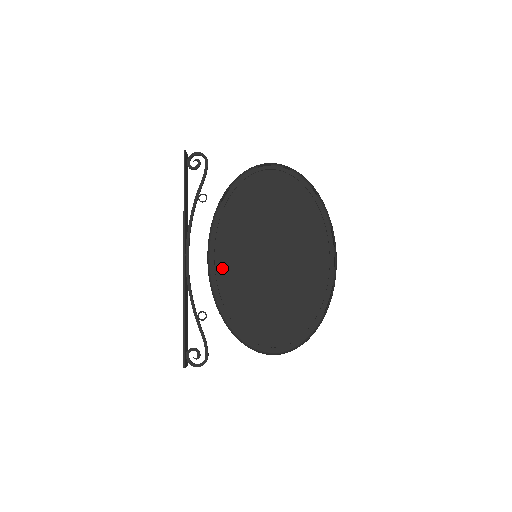
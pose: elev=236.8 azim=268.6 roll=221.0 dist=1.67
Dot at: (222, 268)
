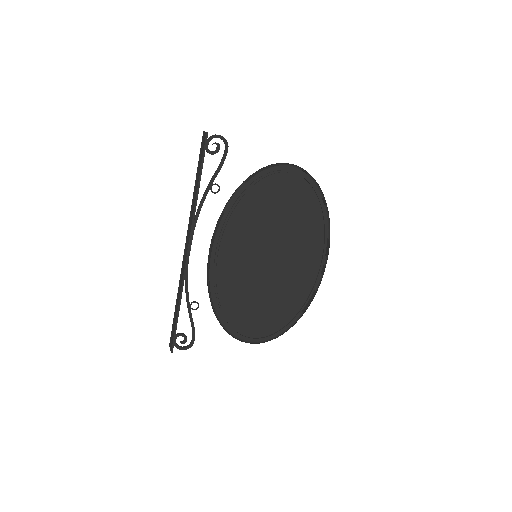
Dot at: (222, 265)
